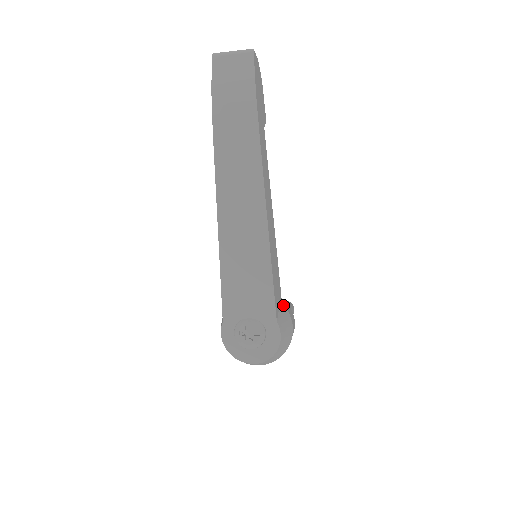
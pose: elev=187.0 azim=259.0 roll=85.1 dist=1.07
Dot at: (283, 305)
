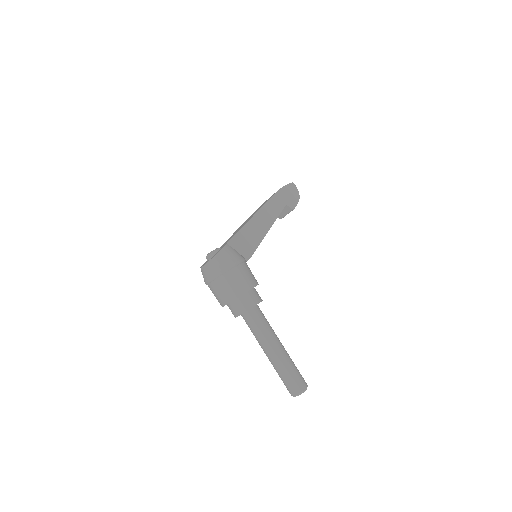
Dot at: (244, 258)
